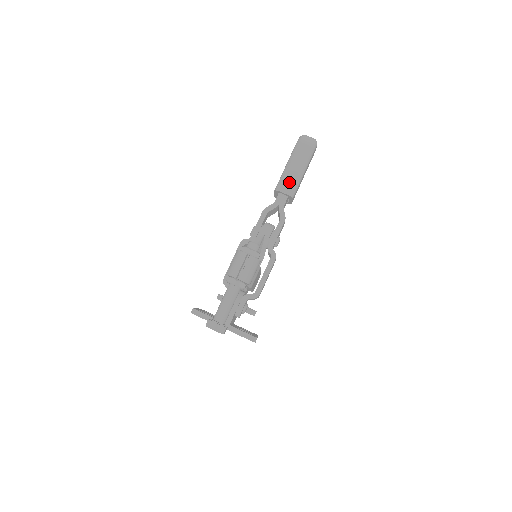
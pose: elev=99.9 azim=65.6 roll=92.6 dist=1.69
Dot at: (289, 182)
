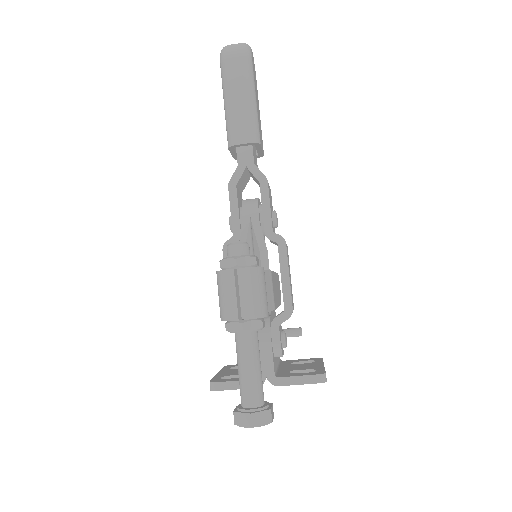
Dot at: (241, 124)
